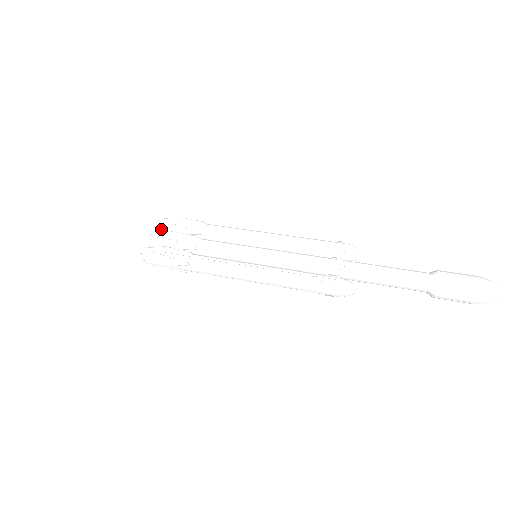
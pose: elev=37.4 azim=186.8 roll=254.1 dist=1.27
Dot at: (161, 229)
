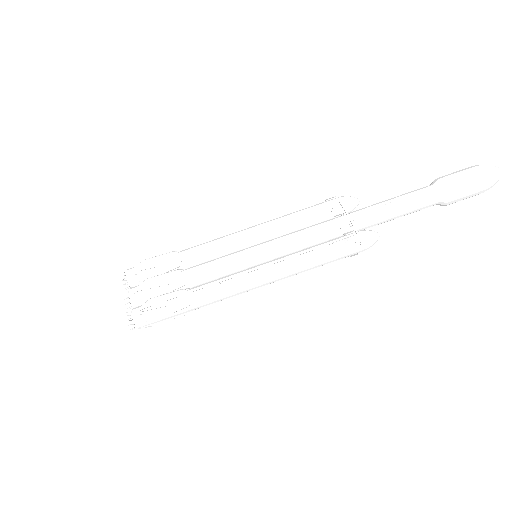
Dot at: (131, 283)
